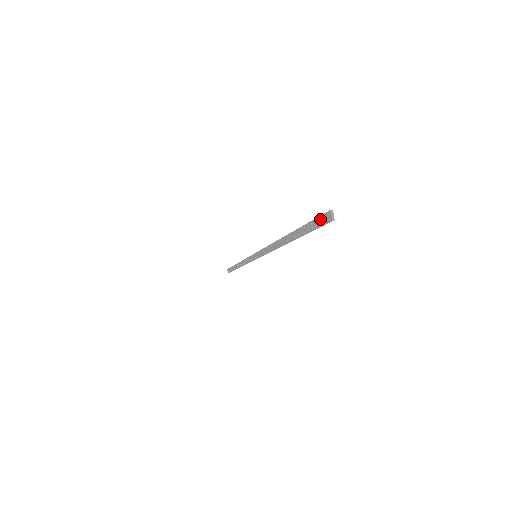
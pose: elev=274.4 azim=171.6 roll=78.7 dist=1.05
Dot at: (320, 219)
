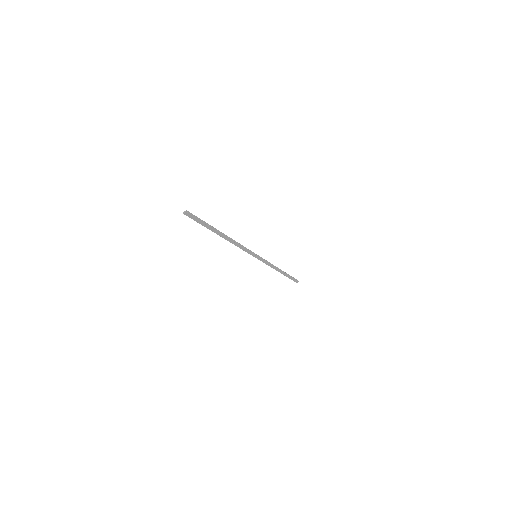
Dot at: (192, 215)
